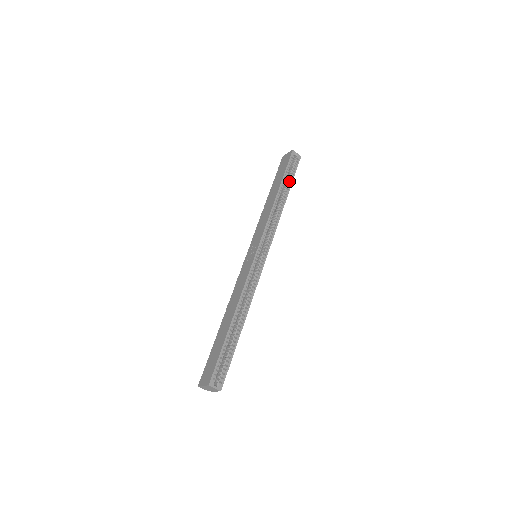
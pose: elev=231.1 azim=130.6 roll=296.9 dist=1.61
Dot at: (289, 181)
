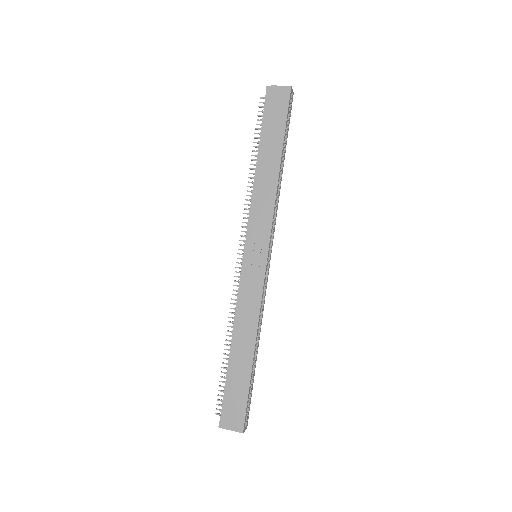
Dot at: occluded
